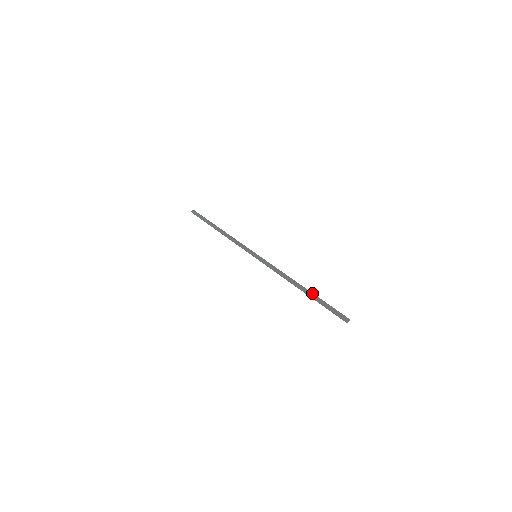
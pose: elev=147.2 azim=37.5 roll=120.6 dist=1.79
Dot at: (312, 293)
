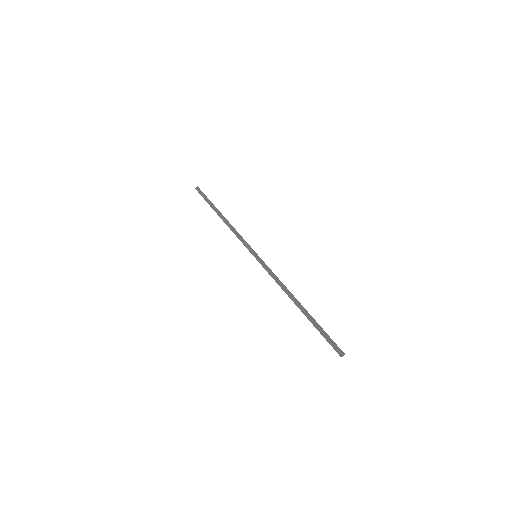
Dot at: (309, 314)
